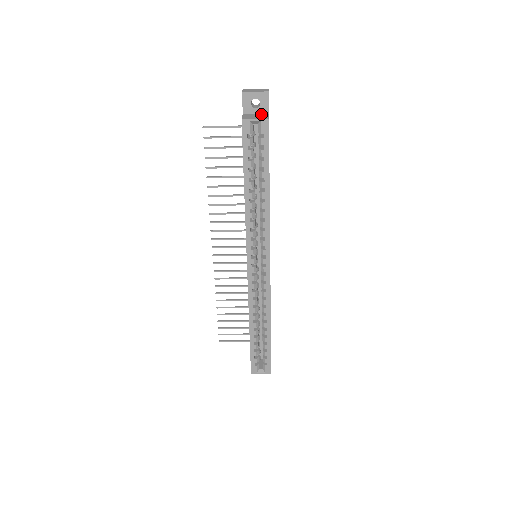
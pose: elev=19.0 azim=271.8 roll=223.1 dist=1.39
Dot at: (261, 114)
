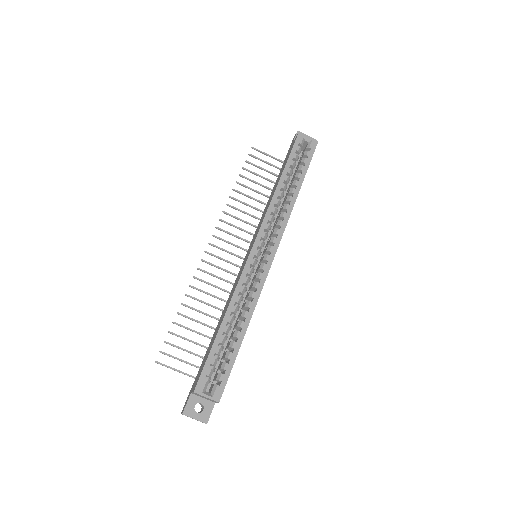
Dot at: occluded
